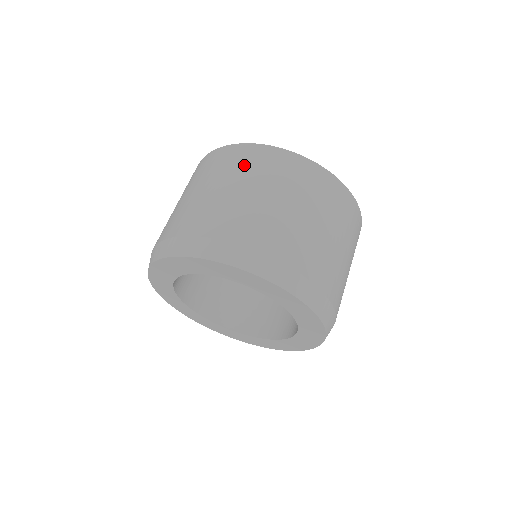
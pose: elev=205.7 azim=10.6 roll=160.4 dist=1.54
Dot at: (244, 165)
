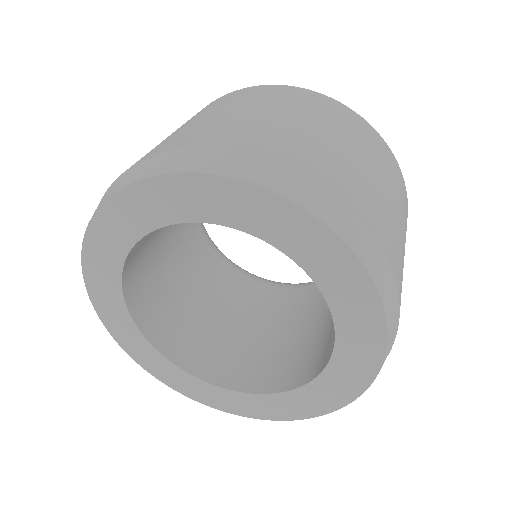
Dot at: occluded
